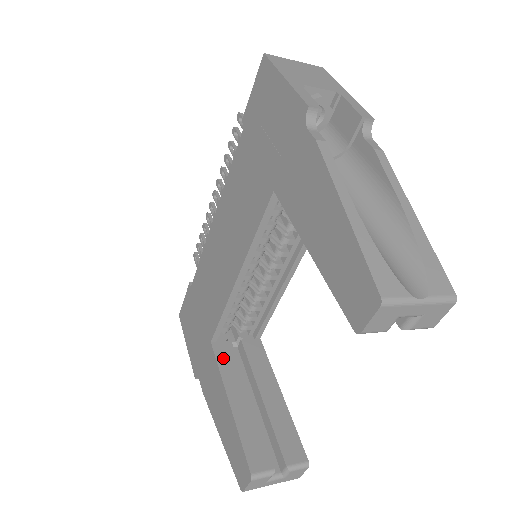
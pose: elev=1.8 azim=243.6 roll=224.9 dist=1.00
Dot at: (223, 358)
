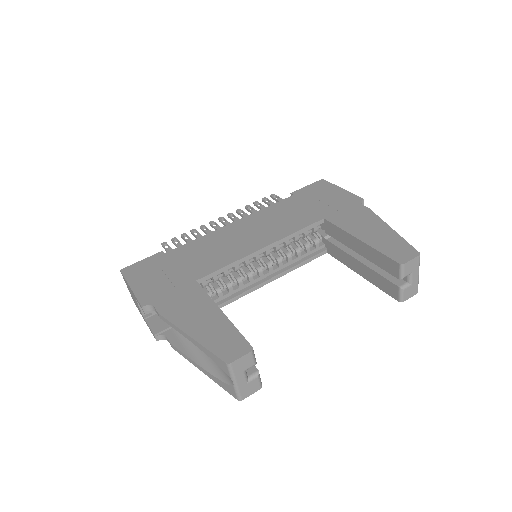
Dot at: occluded
